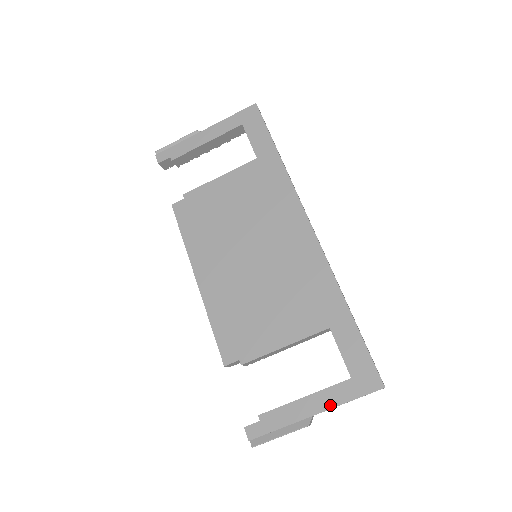
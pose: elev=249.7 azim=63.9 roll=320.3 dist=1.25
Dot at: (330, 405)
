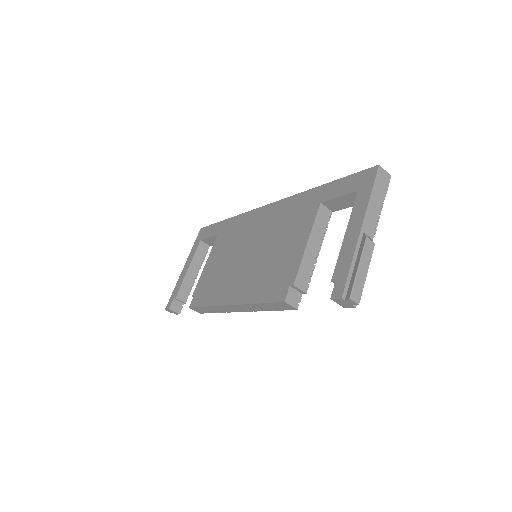
Dot at: (363, 212)
